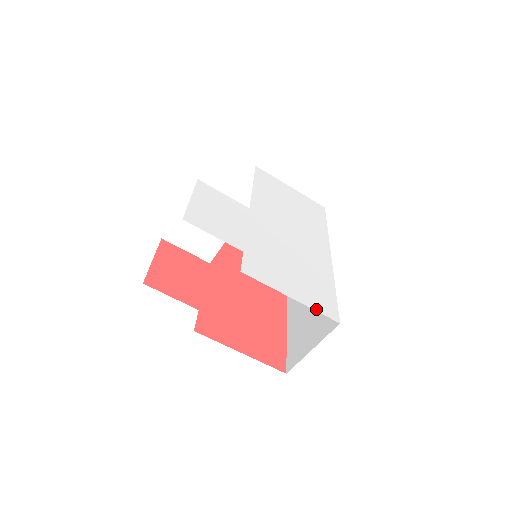
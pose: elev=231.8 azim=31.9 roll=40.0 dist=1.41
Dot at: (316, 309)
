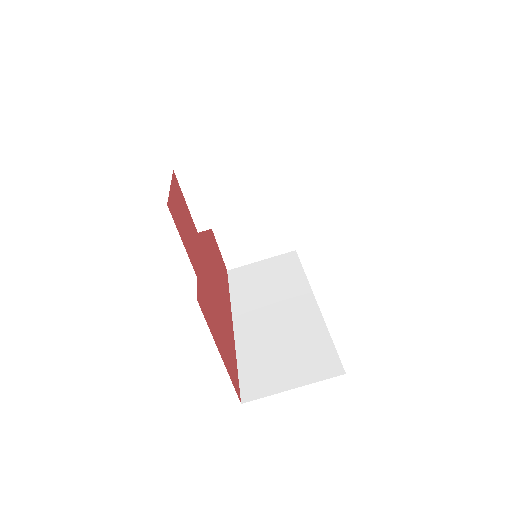
Dot at: occluded
